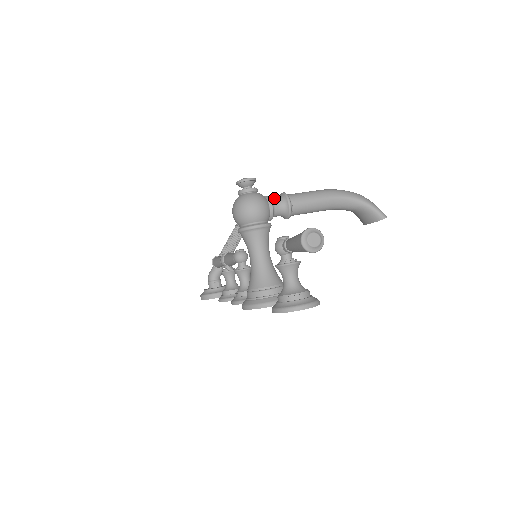
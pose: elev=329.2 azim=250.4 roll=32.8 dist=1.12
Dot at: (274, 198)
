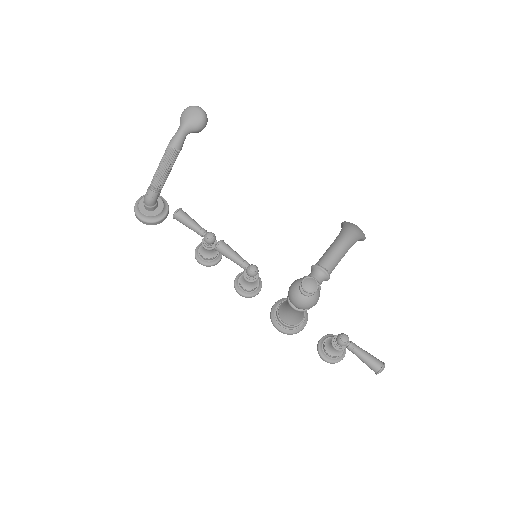
Dot at: (319, 279)
